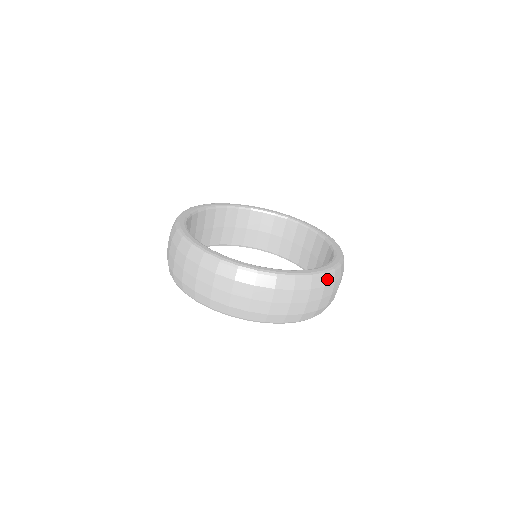
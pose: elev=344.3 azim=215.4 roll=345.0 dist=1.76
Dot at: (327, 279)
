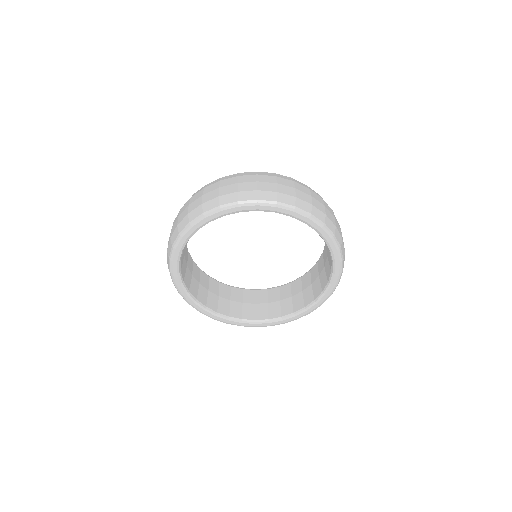
Dot at: (243, 174)
